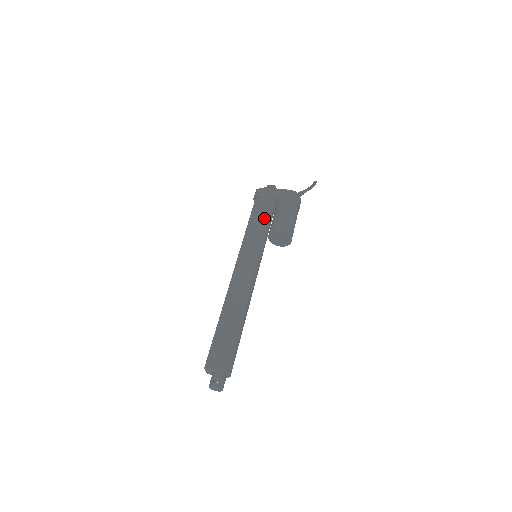
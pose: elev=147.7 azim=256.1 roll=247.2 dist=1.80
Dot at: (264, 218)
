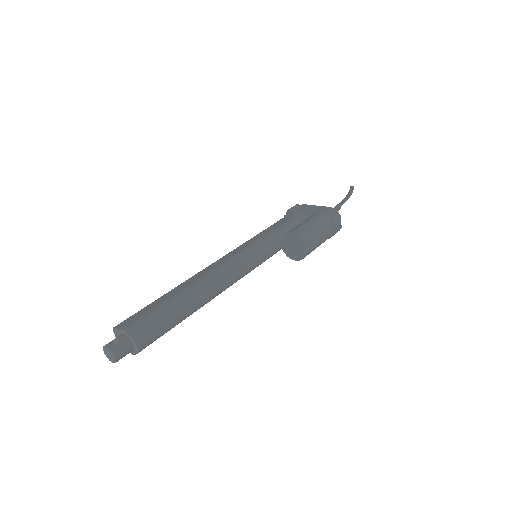
Dot at: (285, 225)
